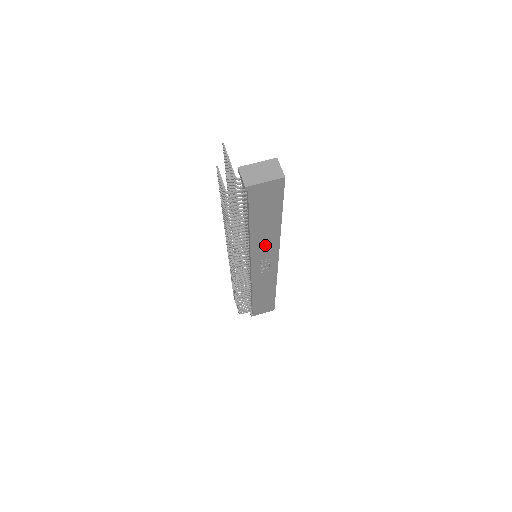
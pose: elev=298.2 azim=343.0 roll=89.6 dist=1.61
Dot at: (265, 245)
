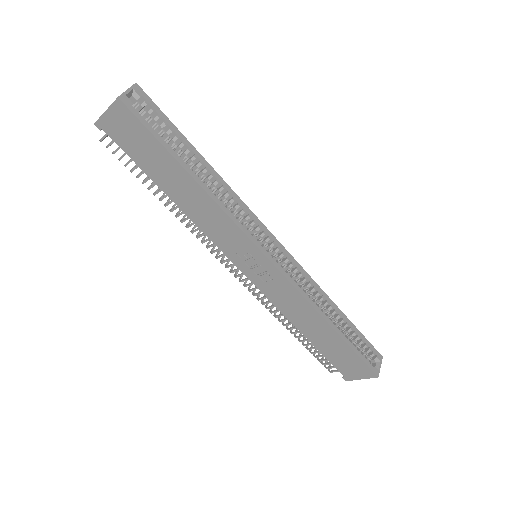
Dot at: (216, 225)
